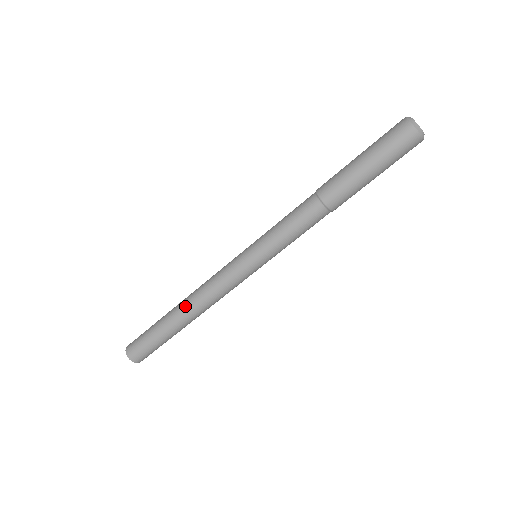
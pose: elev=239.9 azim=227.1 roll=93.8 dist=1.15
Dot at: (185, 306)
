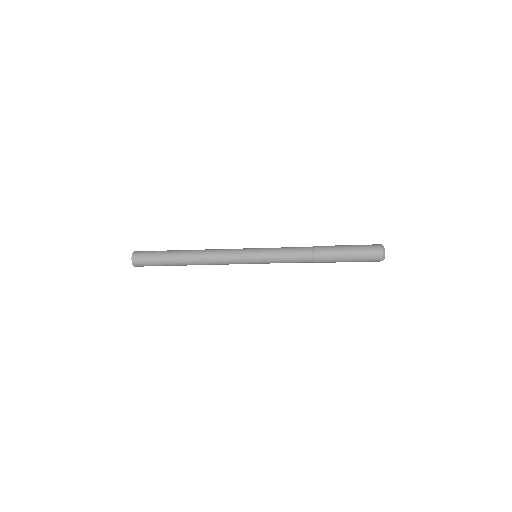
Dot at: occluded
